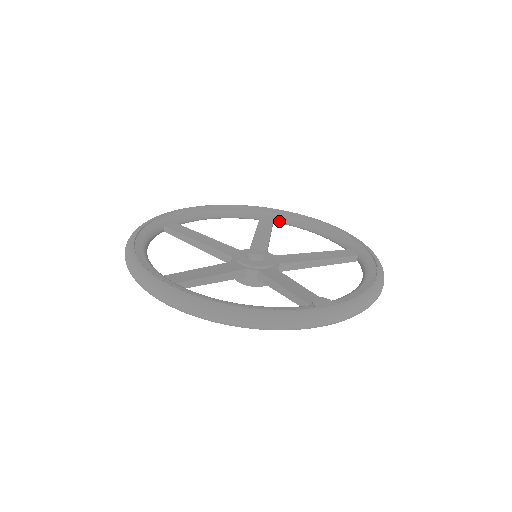
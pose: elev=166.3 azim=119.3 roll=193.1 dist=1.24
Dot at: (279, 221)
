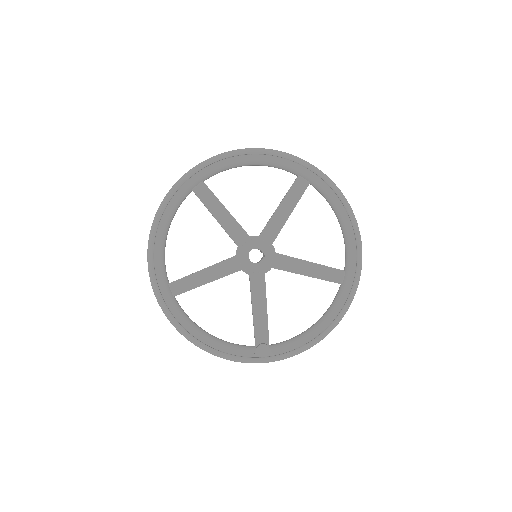
Dot at: (314, 187)
